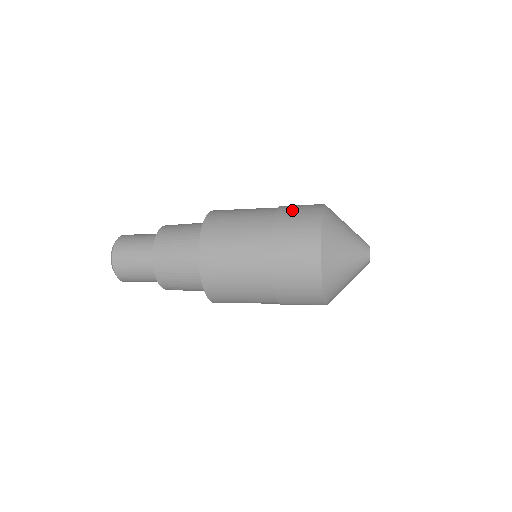
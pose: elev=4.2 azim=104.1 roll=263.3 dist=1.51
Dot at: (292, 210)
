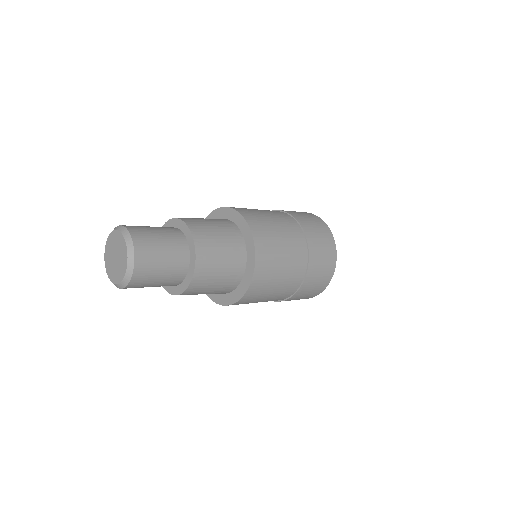
Dot at: (294, 212)
